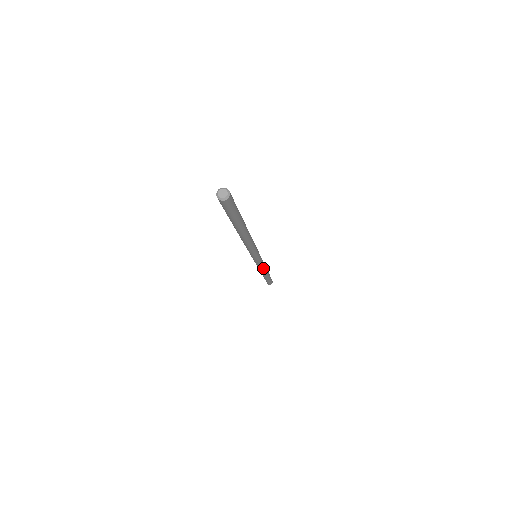
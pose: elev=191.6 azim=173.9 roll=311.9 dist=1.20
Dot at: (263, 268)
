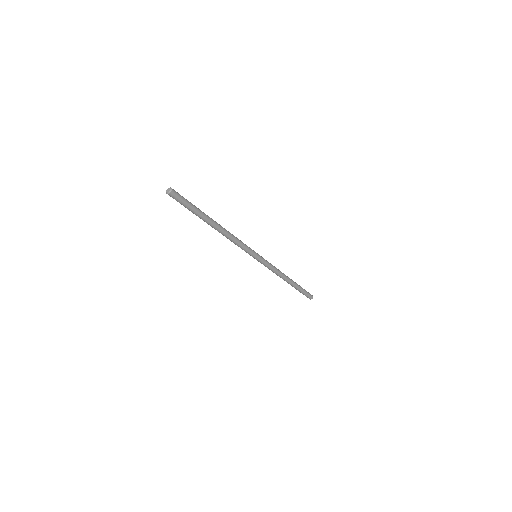
Dot at: (275, 272)
